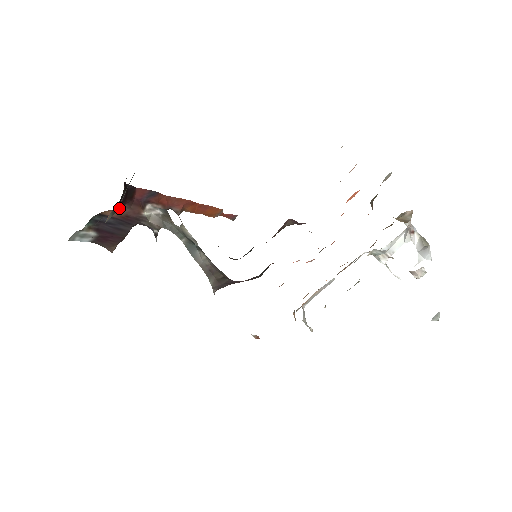
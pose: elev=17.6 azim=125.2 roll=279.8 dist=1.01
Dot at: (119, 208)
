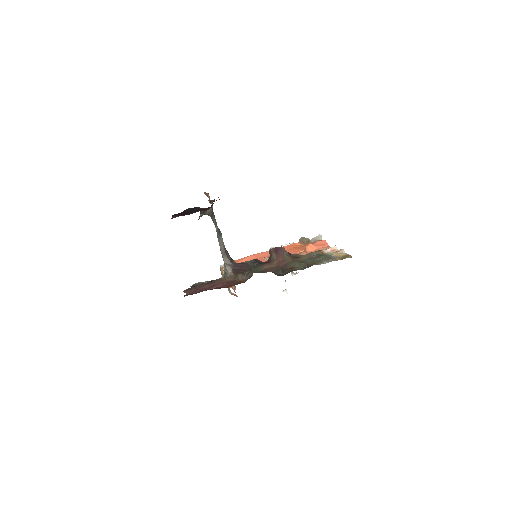
Dot at: occluded
